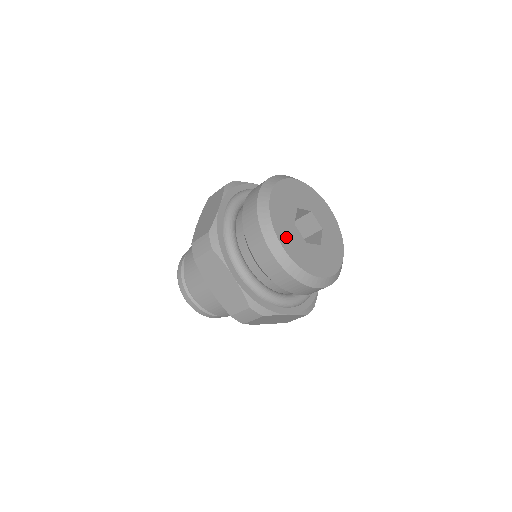
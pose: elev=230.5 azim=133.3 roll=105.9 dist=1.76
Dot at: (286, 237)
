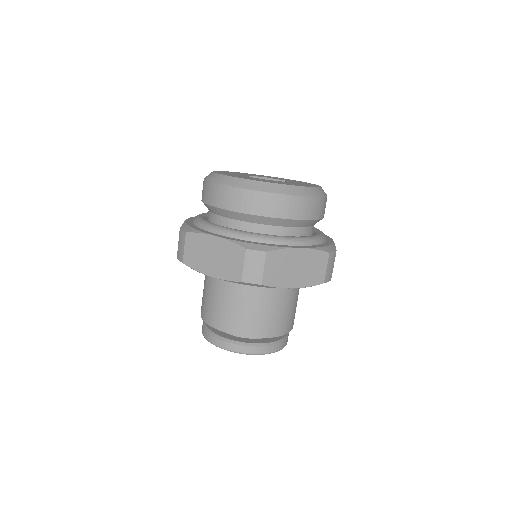
Dot at: occluded
